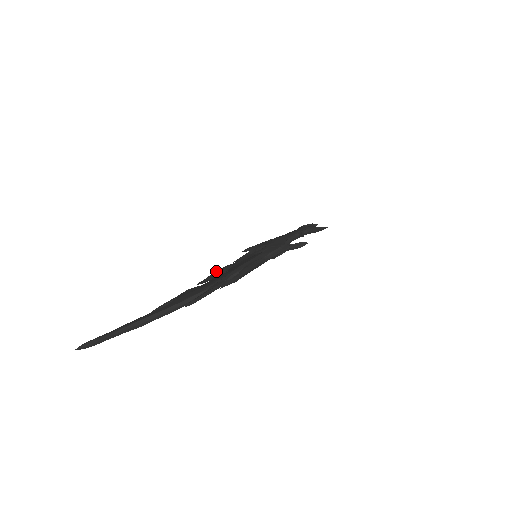
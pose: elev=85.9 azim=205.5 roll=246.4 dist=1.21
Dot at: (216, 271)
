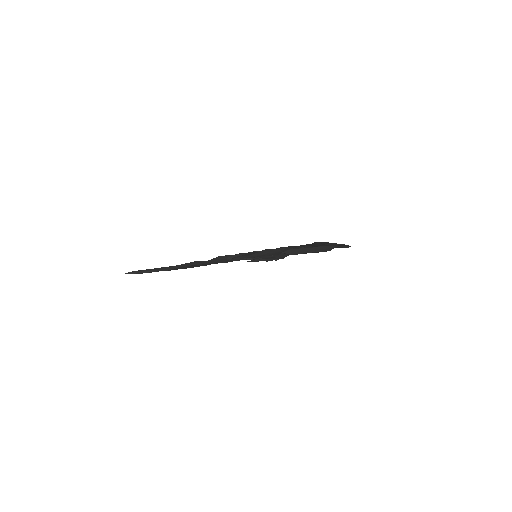
Dot at: (267, 249)
